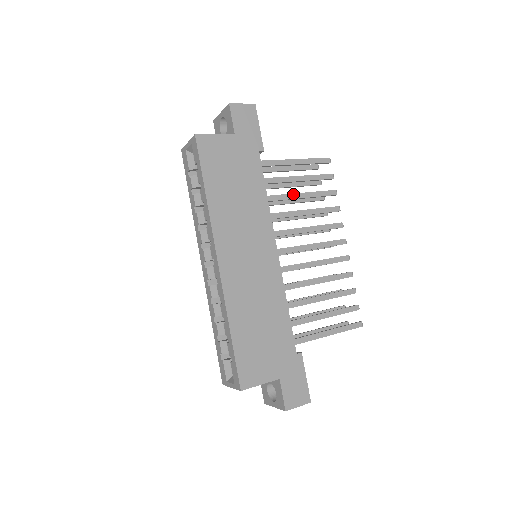
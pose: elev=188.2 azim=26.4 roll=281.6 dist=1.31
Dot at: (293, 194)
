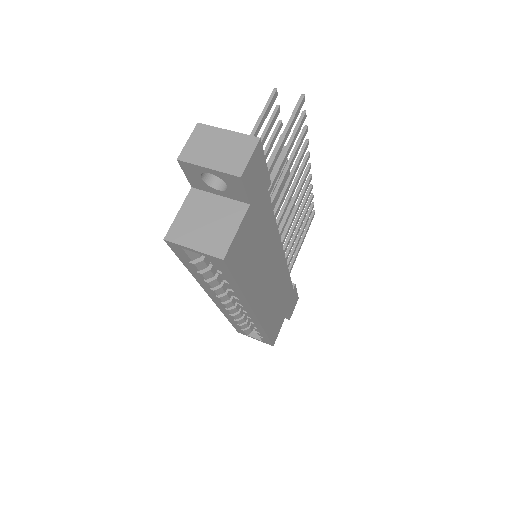
Dot at: (283, 180)
